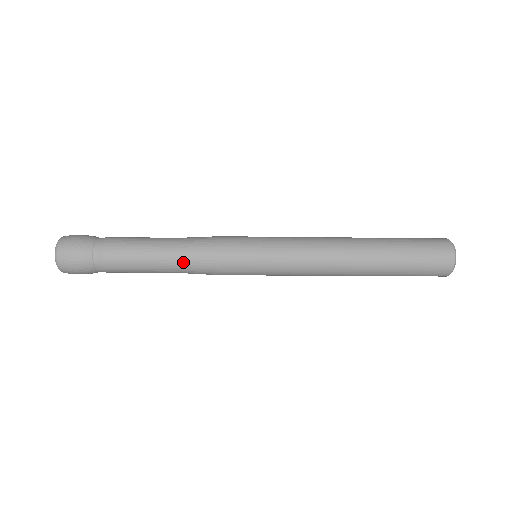
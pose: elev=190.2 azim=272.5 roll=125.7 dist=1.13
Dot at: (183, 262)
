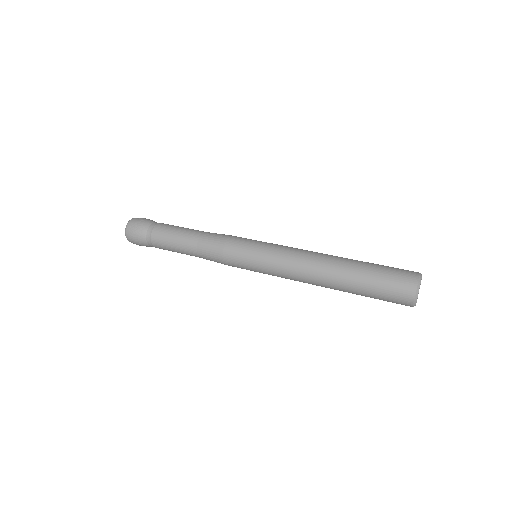
Dot at: (200, 251)
